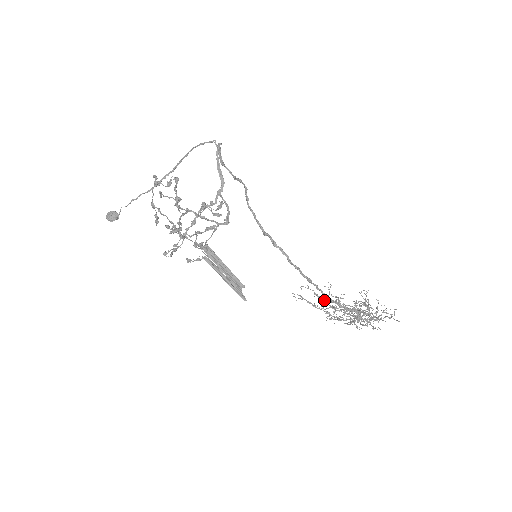
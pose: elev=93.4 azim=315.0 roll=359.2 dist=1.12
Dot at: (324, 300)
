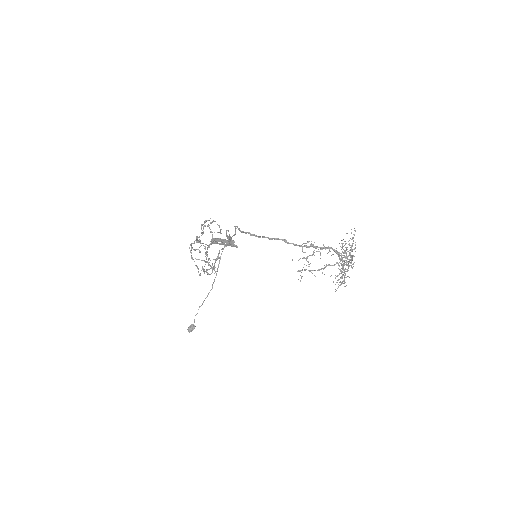
Dot at: (305, 252)
